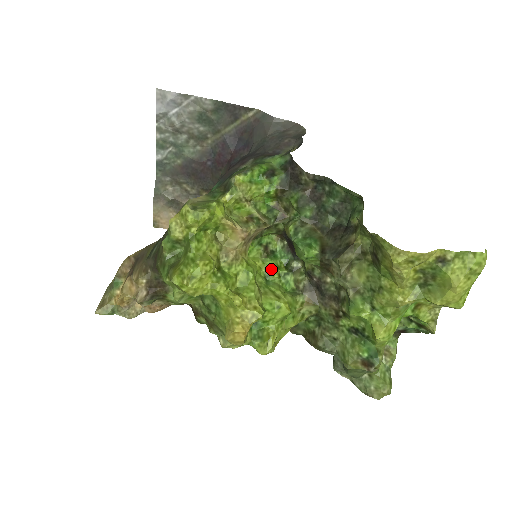
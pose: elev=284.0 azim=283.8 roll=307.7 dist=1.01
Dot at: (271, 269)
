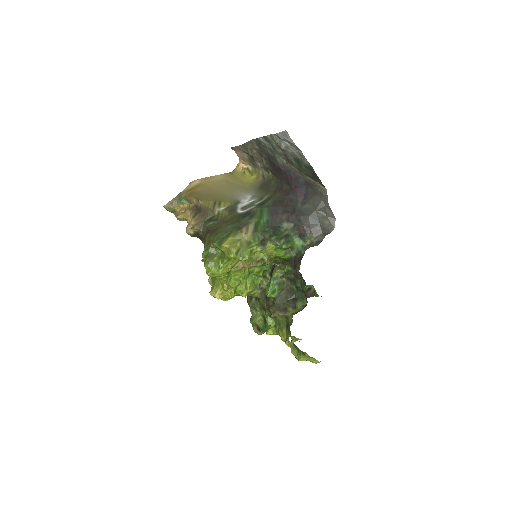
Dot at: (255, 272)
